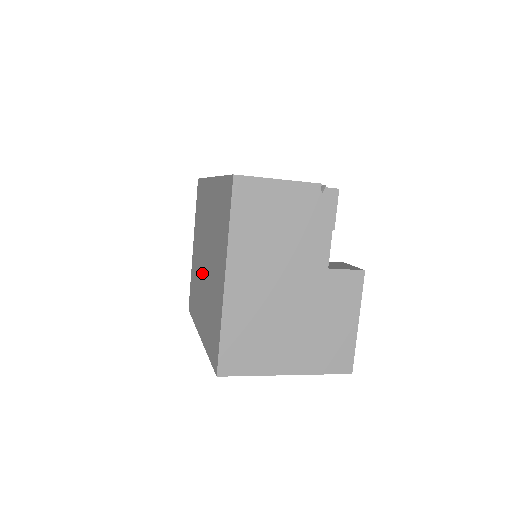
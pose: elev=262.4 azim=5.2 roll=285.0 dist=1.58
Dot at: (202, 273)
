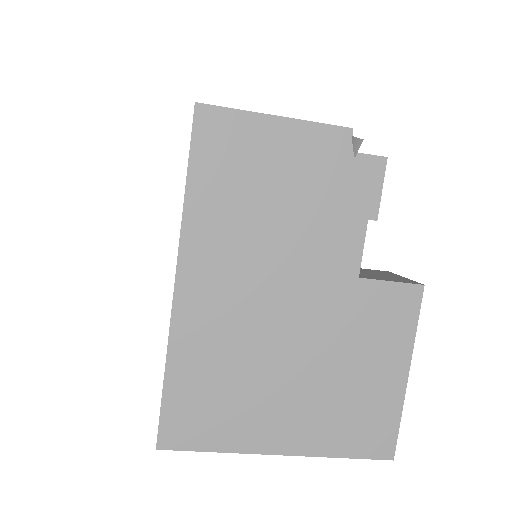
Dot at: occluded
